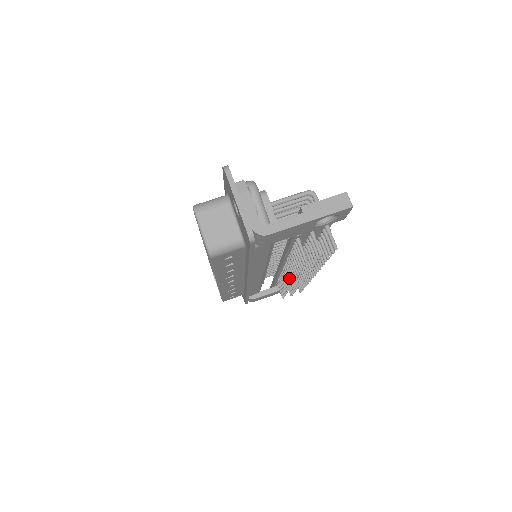
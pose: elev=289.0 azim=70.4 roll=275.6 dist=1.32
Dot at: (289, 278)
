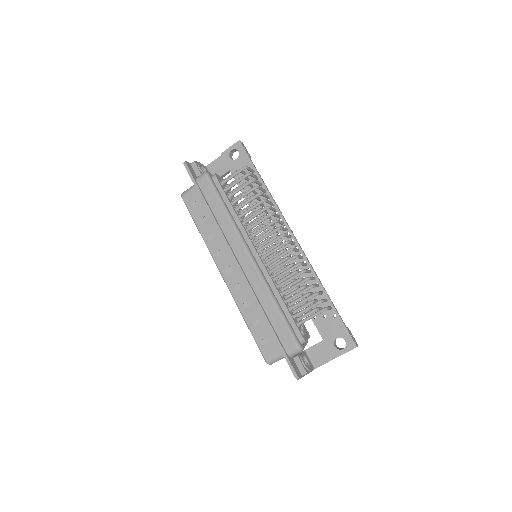
Dot at: occluded
